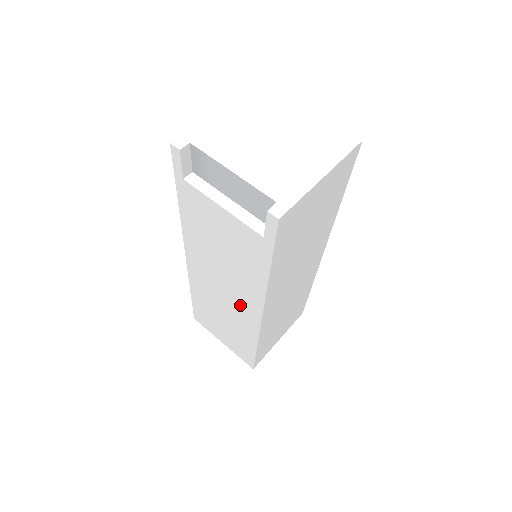
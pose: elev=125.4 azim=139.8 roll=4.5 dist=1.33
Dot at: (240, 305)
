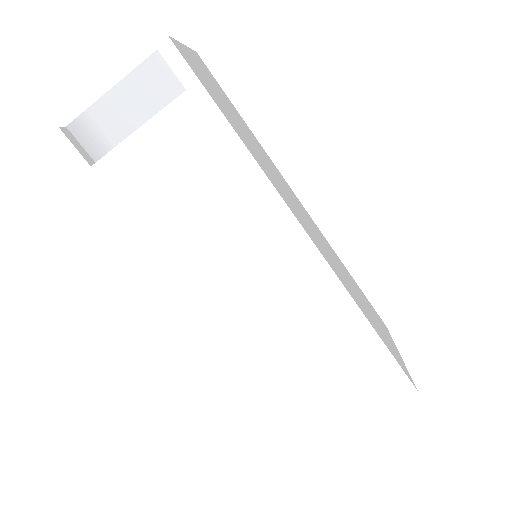
Dot at: (285, 270)
